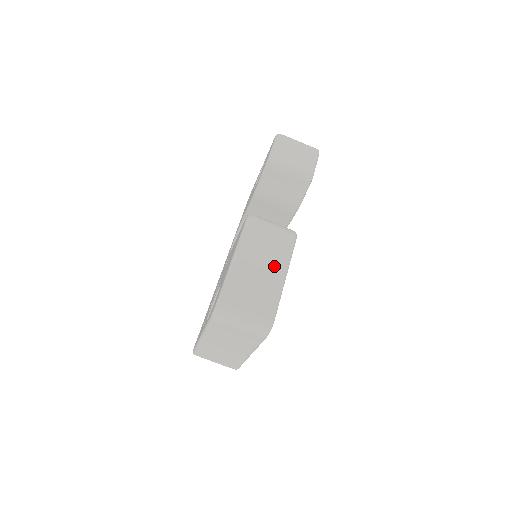
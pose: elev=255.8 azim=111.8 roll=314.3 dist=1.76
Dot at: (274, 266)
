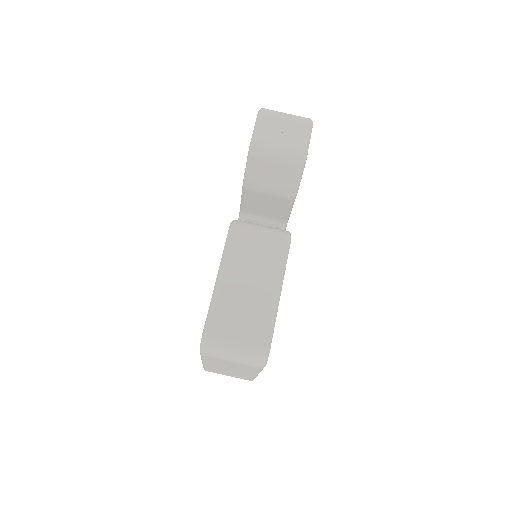
Dot at: (265, 282)
